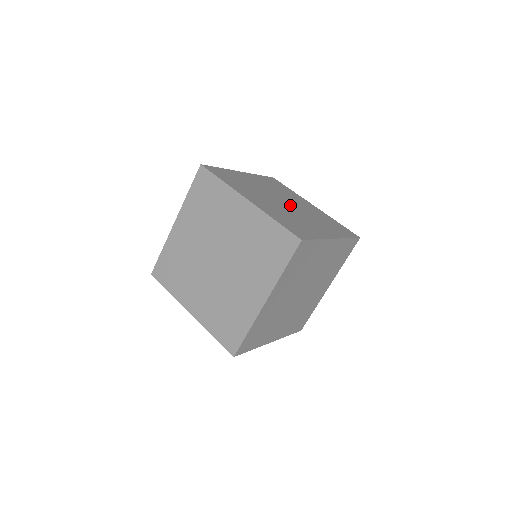
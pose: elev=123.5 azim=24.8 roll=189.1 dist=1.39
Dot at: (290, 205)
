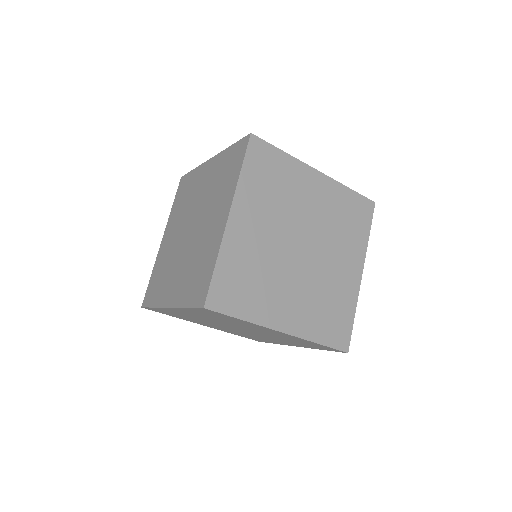
Dot at: occluded
